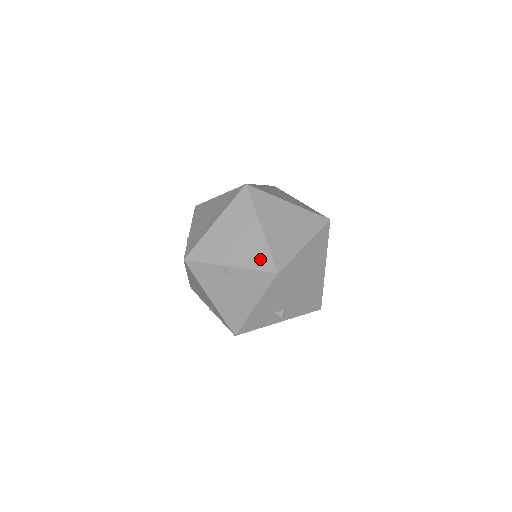
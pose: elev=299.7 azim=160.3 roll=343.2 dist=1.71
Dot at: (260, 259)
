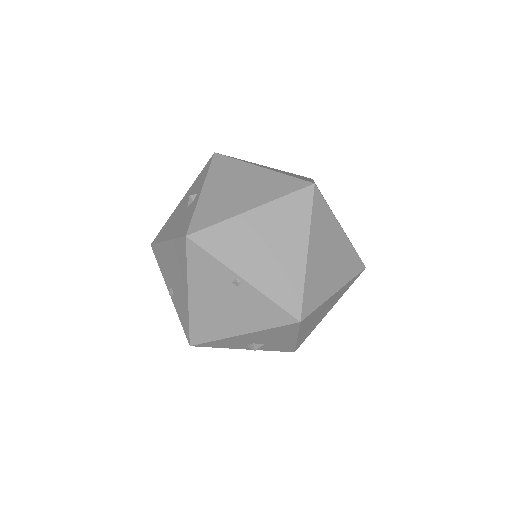
Dot at: (287, 292)
